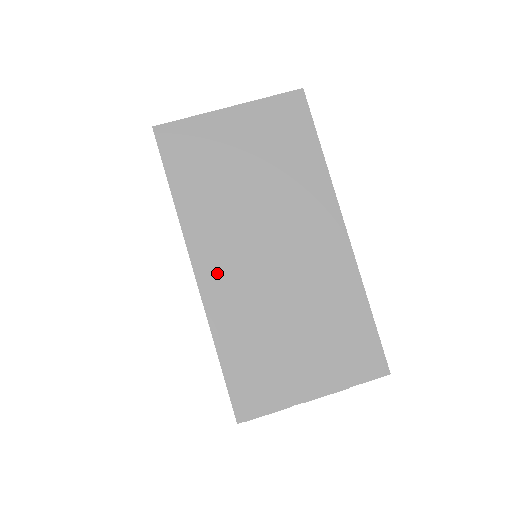
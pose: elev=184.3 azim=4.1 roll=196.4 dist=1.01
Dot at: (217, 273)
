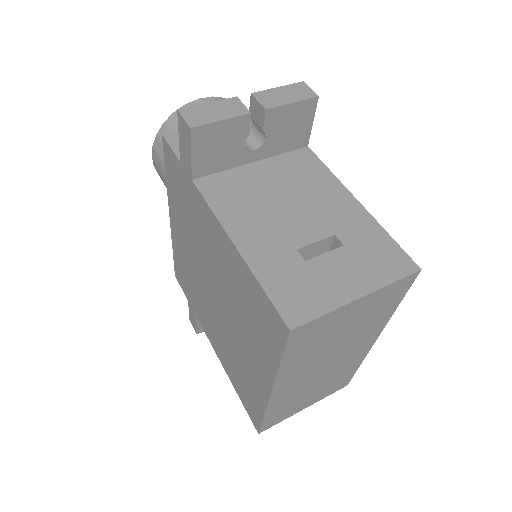
Dot at: (286, 388)
